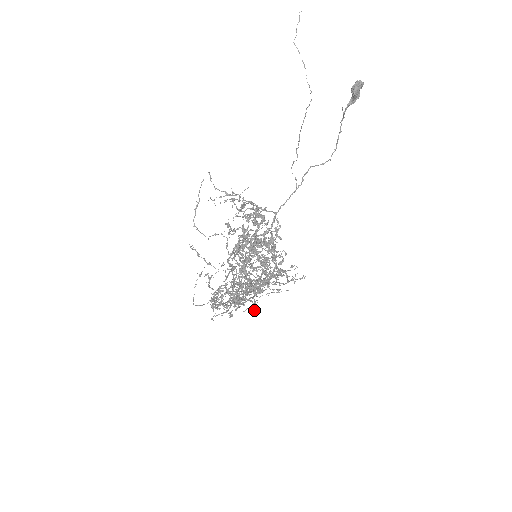
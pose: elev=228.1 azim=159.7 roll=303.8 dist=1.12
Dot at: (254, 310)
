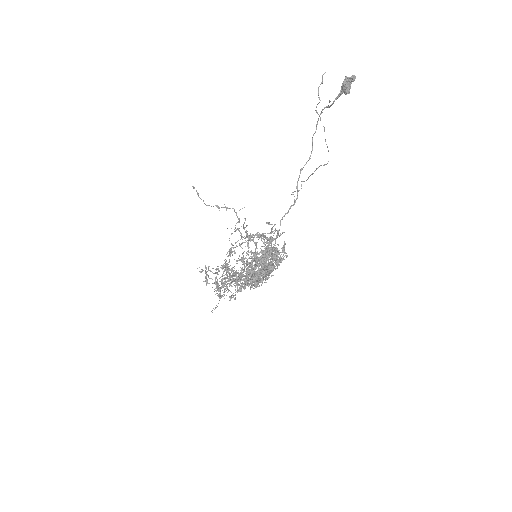
Dot at: occluded
